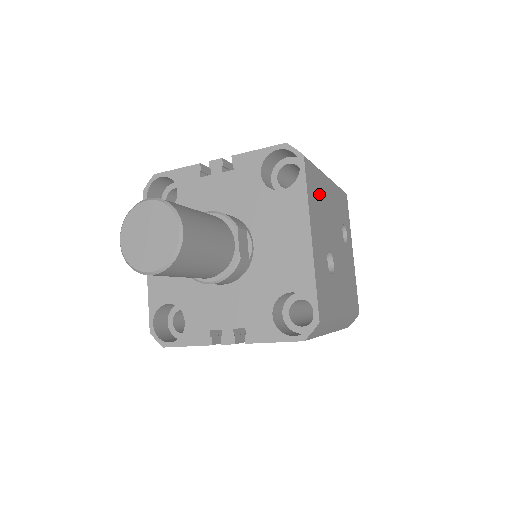
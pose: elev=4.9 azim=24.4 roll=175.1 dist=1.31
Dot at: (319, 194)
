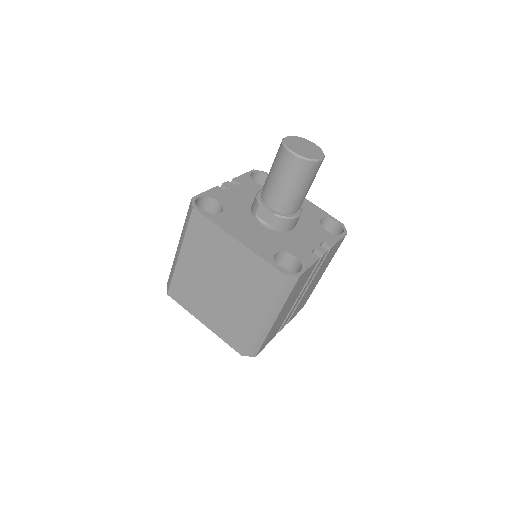
Dot at: occluded
